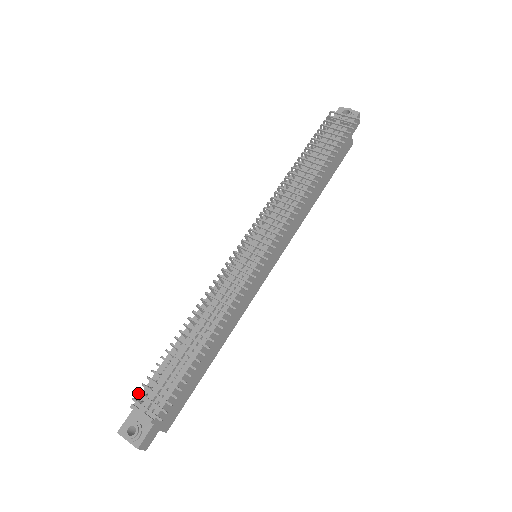
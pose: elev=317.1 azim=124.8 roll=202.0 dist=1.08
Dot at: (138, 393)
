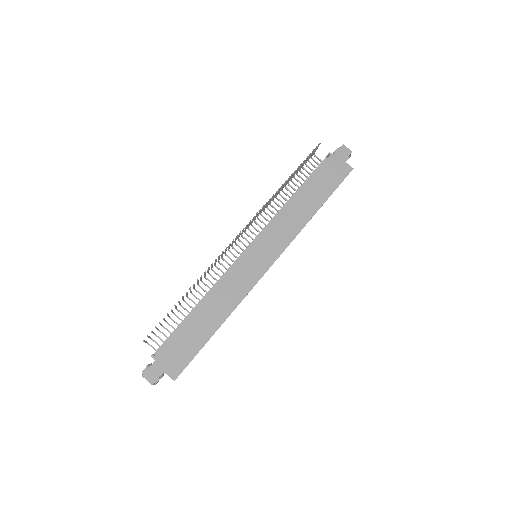
Dot at: occluded
